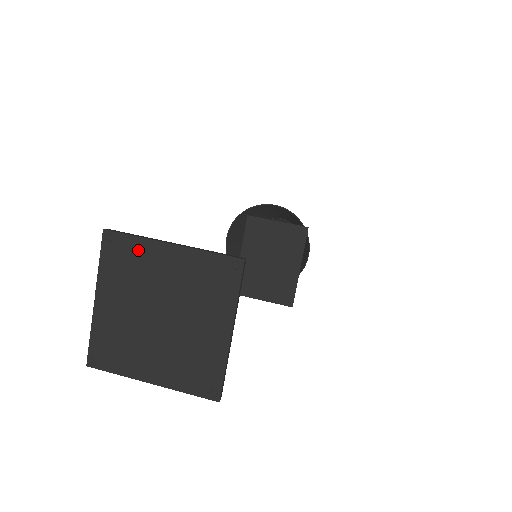
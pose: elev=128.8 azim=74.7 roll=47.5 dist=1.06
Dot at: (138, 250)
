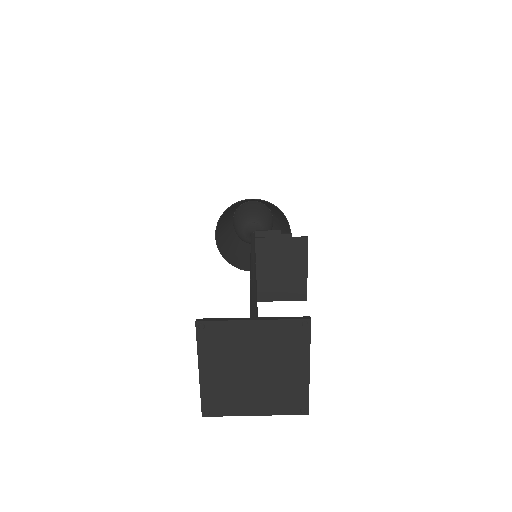
Dot at: (227, 330)
